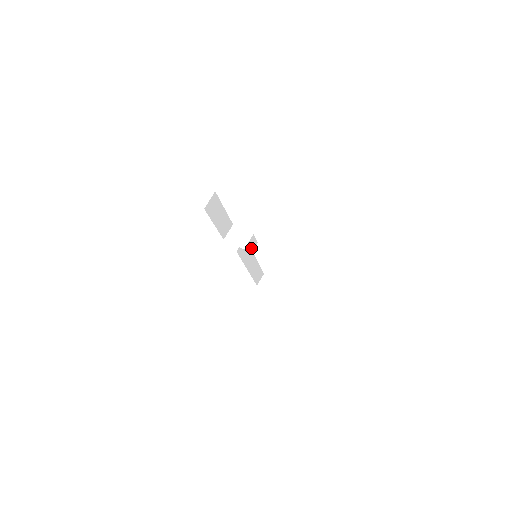
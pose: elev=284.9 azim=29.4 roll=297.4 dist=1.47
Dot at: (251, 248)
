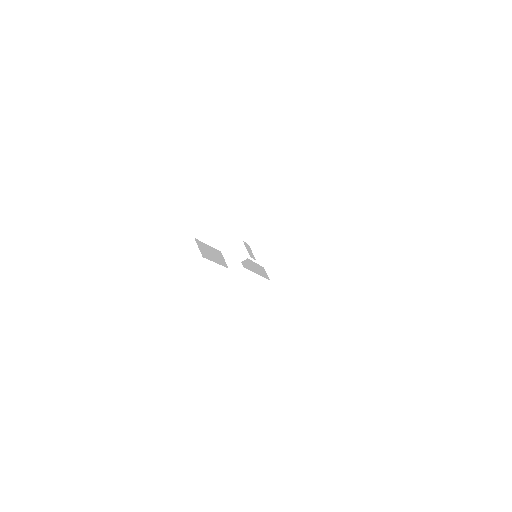
Dot at: (250, 252)
